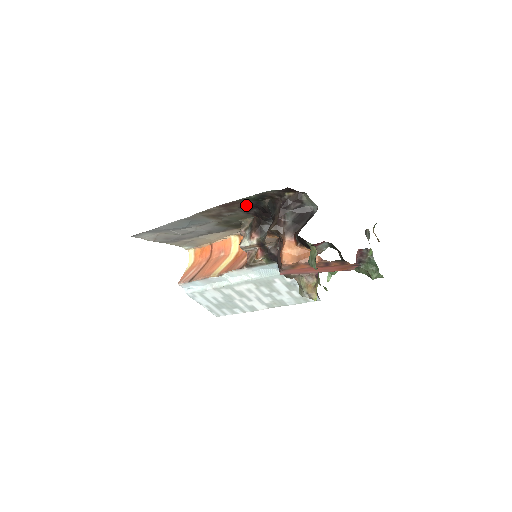
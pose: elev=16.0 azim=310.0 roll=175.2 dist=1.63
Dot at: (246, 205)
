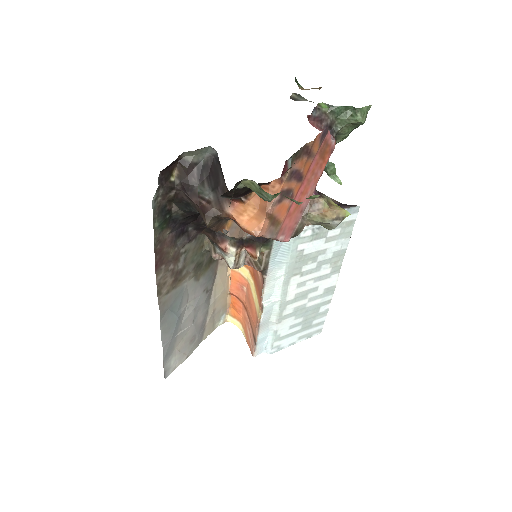
Dot at: (173, 237)
